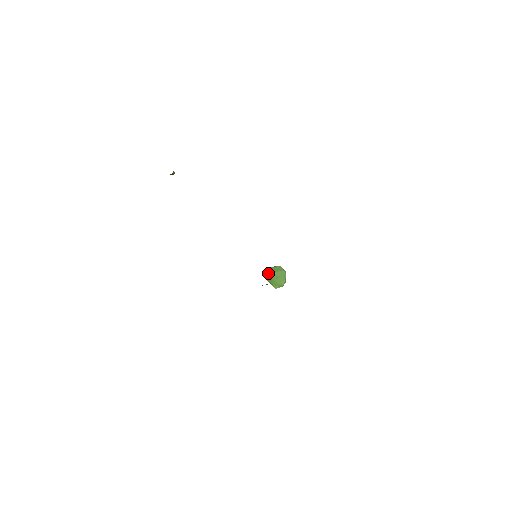
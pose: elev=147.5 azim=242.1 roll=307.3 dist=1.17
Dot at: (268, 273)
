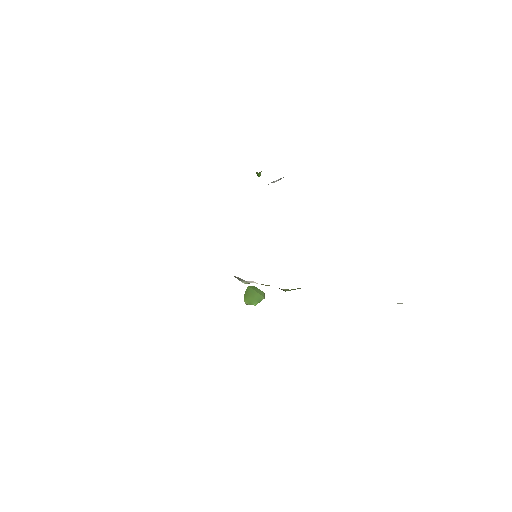
Dot at: (251, 289)
